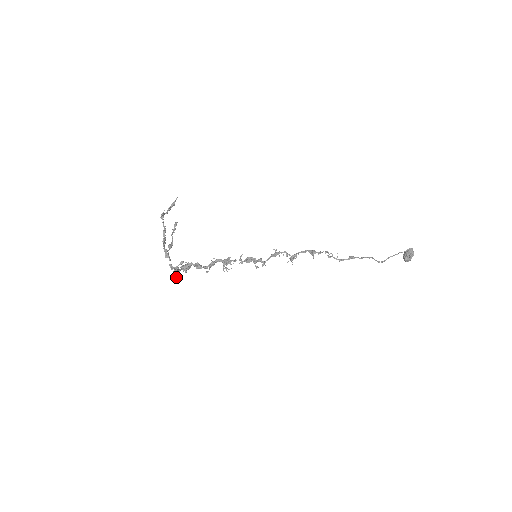
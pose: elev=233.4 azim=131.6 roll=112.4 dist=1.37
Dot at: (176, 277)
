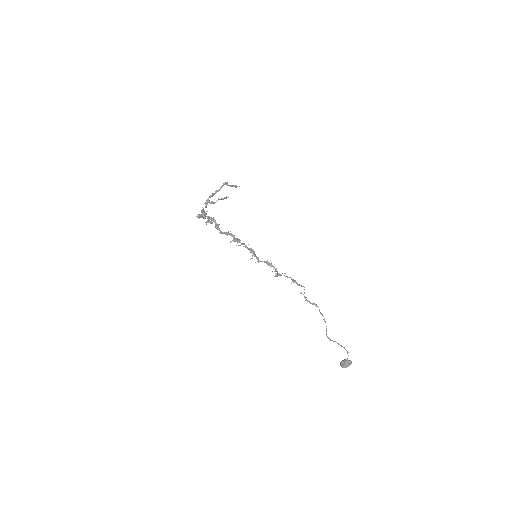
Dot at: (201, 215)
